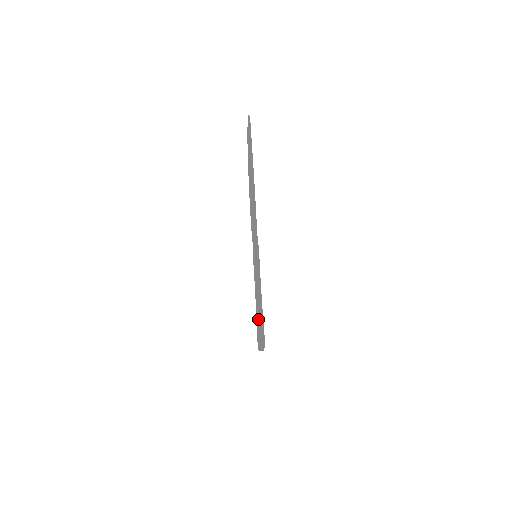
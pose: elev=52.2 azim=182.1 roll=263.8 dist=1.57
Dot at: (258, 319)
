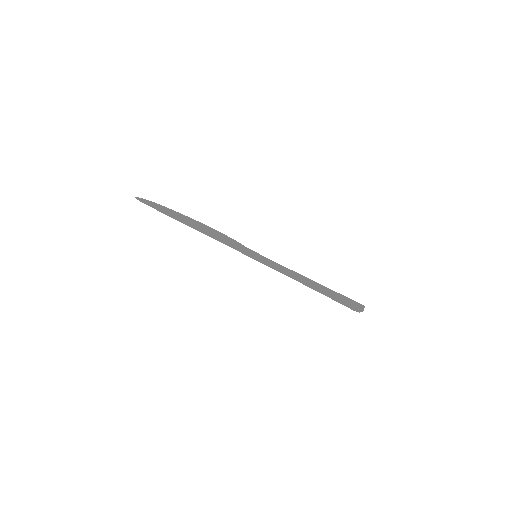
Dot at: (323, 288)
